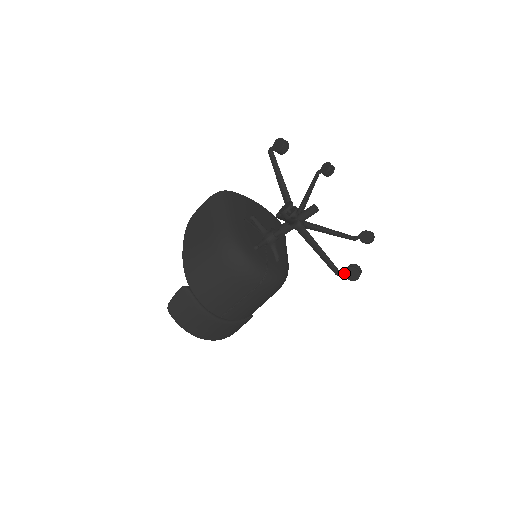
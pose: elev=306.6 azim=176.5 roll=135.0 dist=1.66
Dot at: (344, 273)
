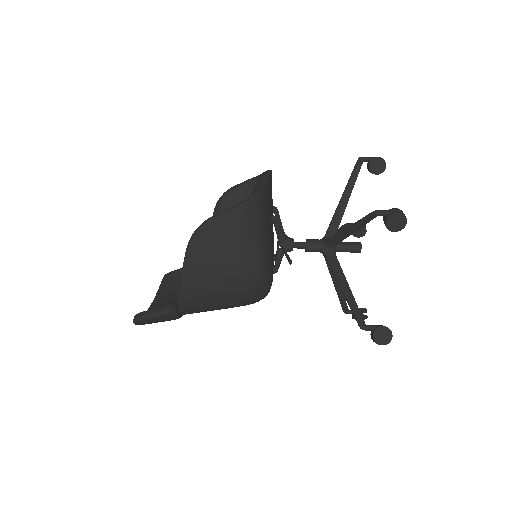
Dot at: occluded
